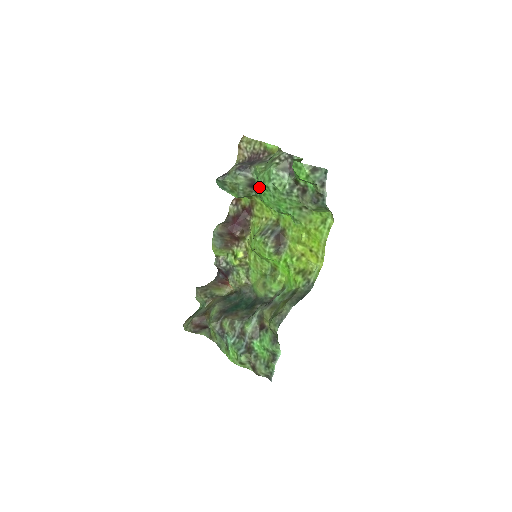
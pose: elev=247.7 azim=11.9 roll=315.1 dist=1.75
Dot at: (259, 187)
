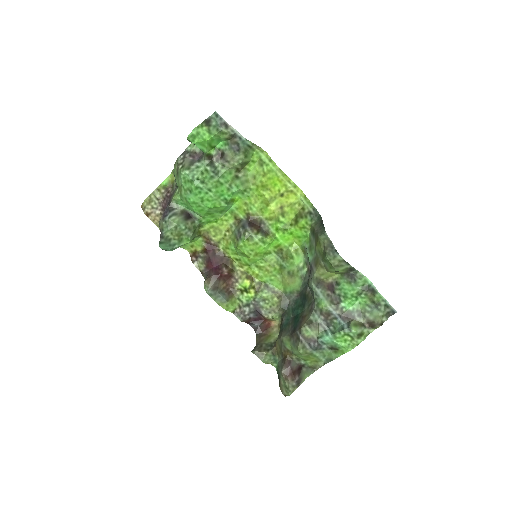
Dot at: (192, 200)
